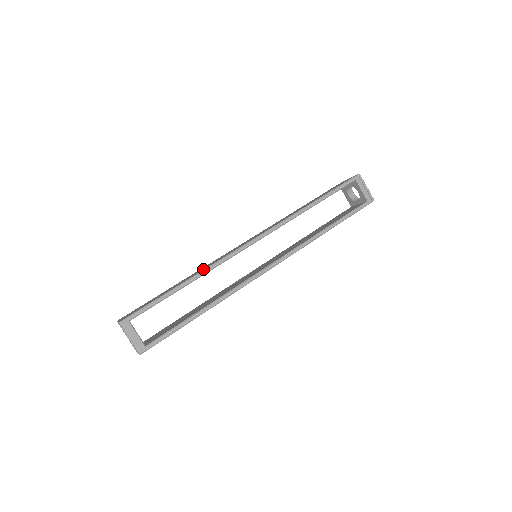
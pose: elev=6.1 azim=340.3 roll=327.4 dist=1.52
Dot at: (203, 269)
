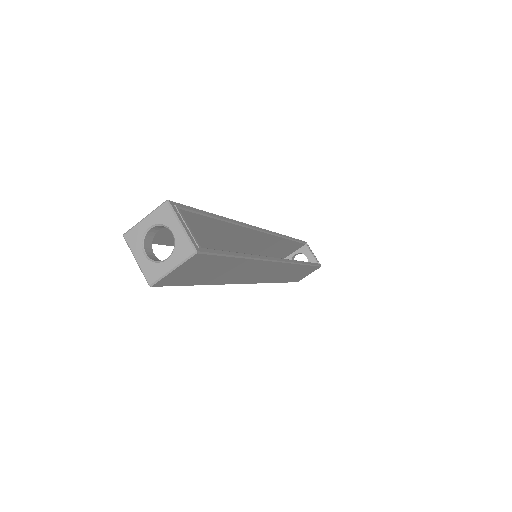
Dot at: occluded
